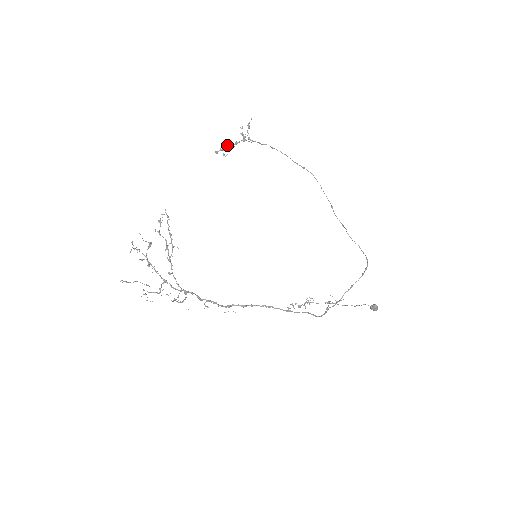
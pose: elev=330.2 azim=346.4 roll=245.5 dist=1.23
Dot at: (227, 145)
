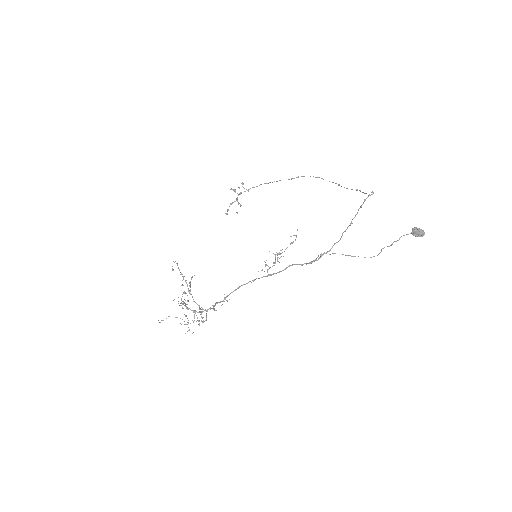
Dot at: (230, 204)
